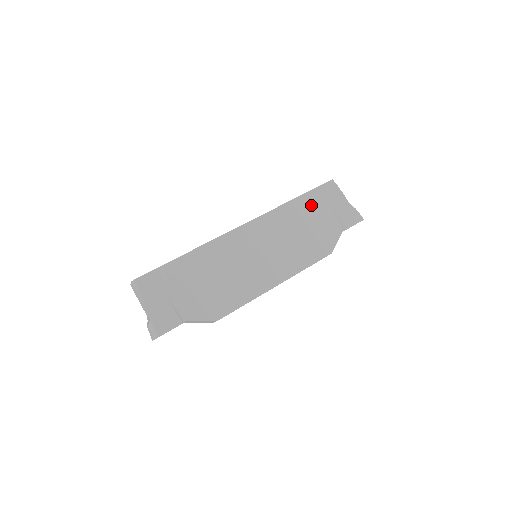
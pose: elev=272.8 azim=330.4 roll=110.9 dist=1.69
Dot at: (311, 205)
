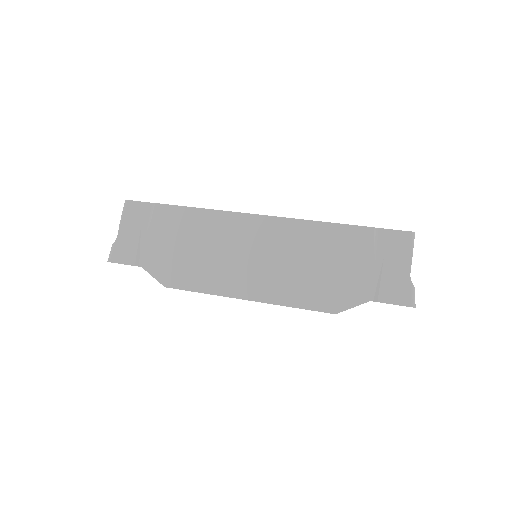
Dot at: (355, 244)
